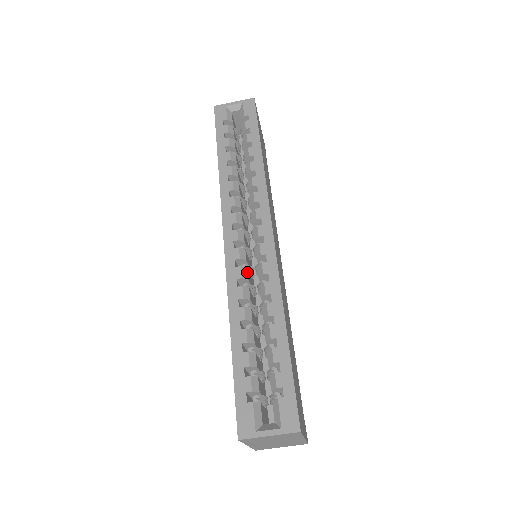
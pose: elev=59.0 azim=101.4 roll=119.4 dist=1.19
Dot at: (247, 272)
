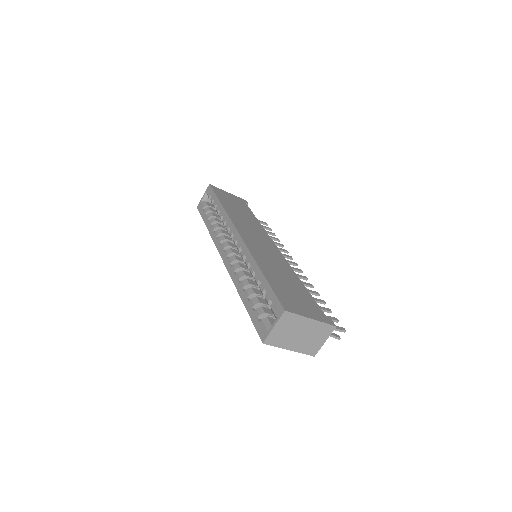
Dot at: (239, 264)
